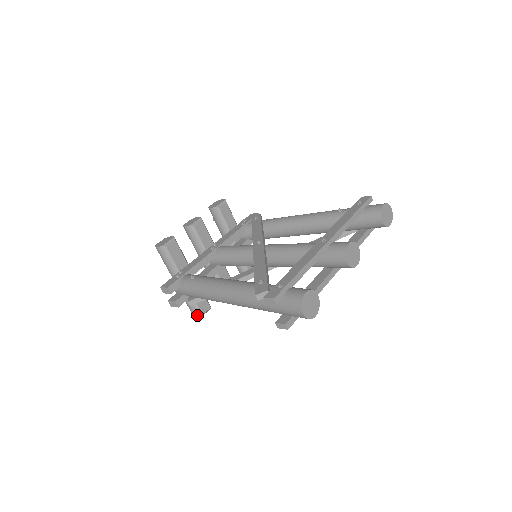
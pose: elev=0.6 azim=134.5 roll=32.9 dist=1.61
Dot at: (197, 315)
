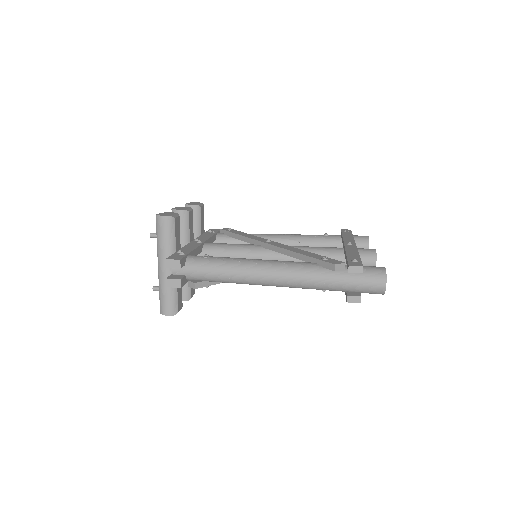
Dot at: (172, 311)
